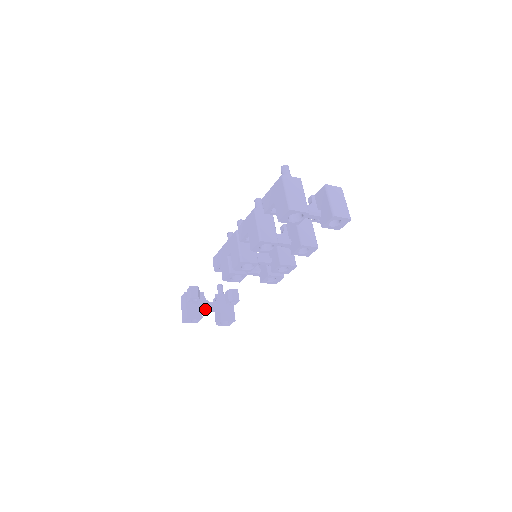
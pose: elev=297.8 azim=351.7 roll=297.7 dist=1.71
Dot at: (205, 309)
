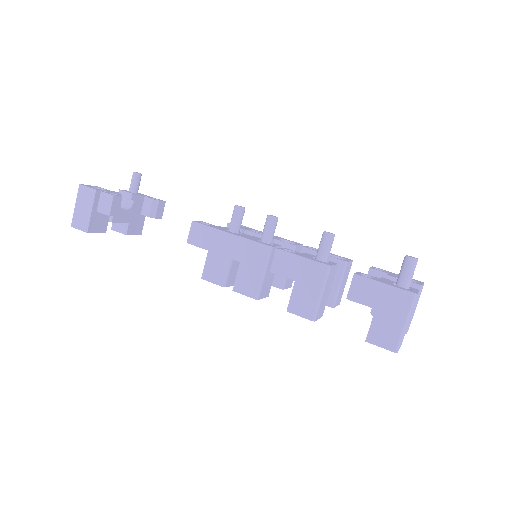
Dot at: (114, 222)
